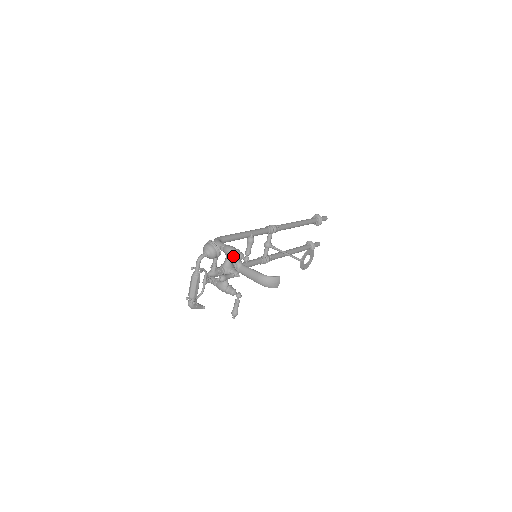
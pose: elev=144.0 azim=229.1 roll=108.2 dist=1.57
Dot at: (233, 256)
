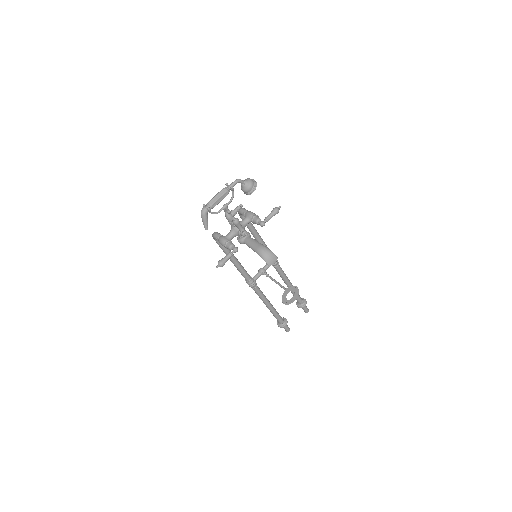
Dot at: (252, 217)
